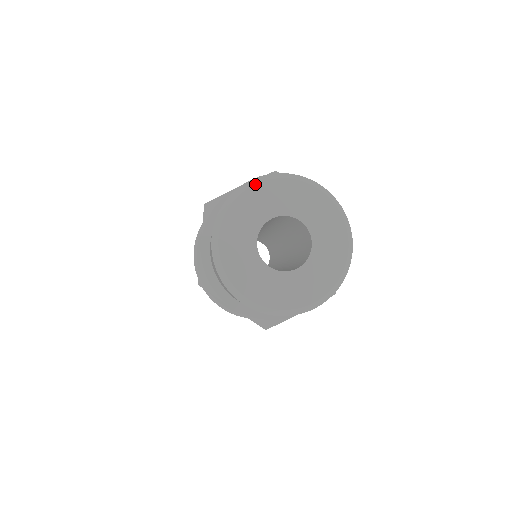
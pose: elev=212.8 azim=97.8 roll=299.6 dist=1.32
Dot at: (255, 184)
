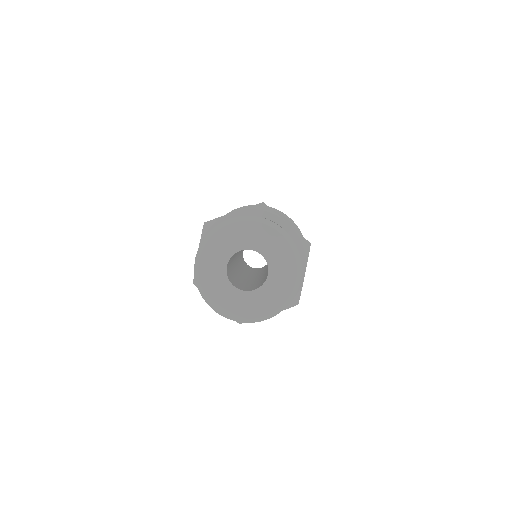
Dot at: (199, 261)
